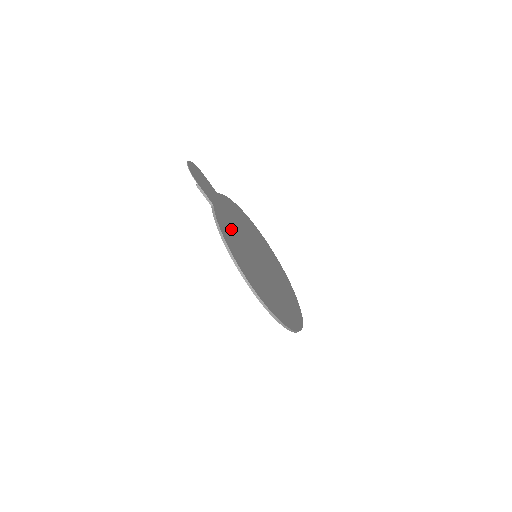
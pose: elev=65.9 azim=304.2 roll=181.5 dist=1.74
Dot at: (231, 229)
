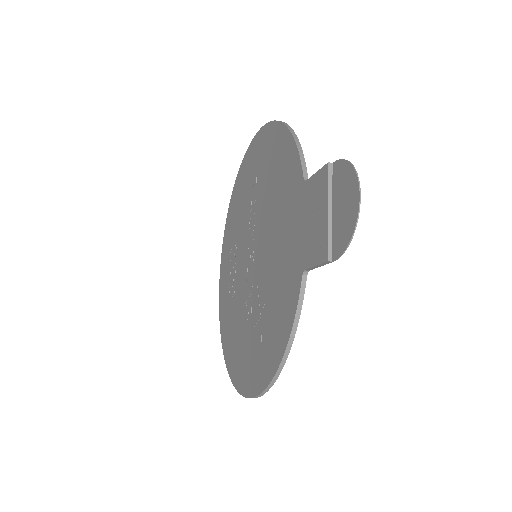
Dot at: occluded
